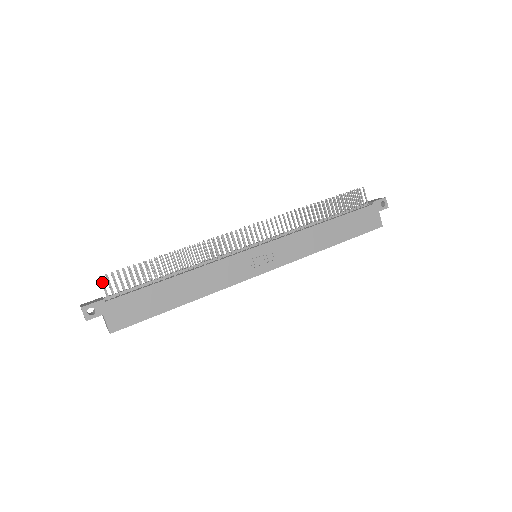
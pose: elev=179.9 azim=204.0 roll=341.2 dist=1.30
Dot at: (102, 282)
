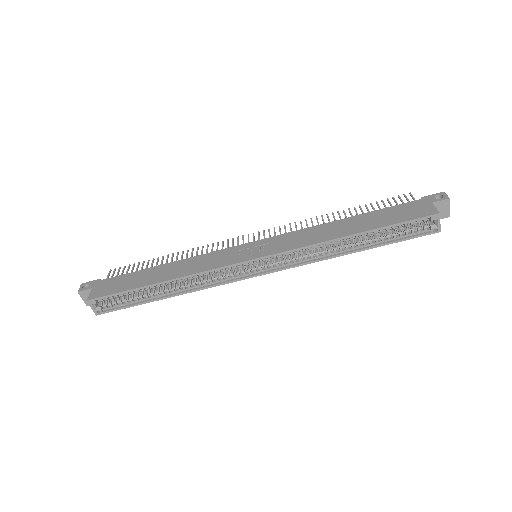
Dot at: (109, 272)
